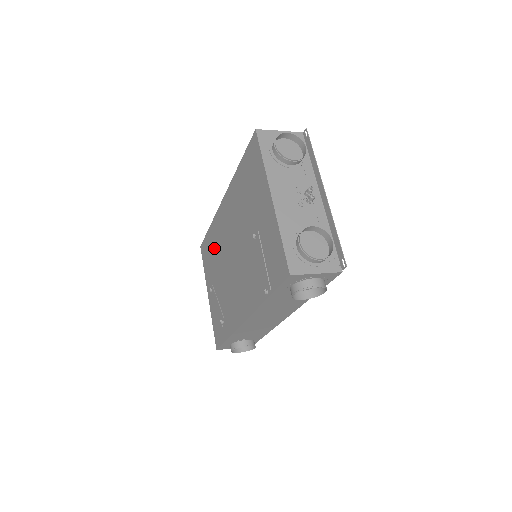
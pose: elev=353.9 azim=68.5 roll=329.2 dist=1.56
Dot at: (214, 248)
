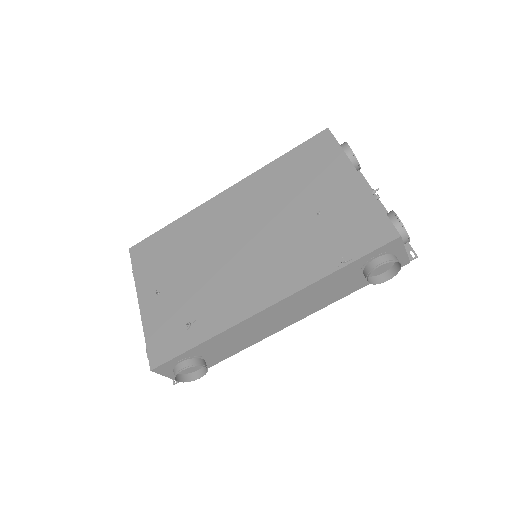
Dot at: (182, 243)
